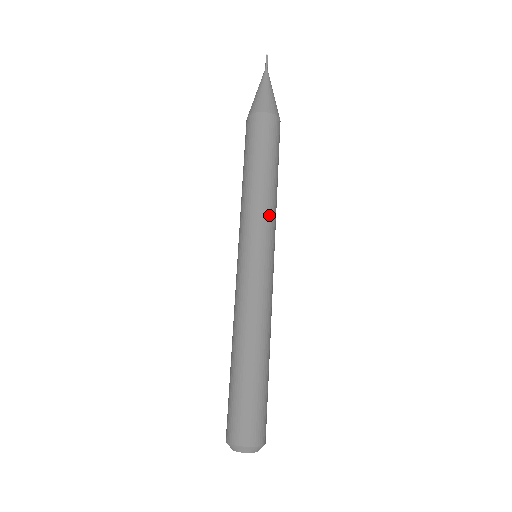
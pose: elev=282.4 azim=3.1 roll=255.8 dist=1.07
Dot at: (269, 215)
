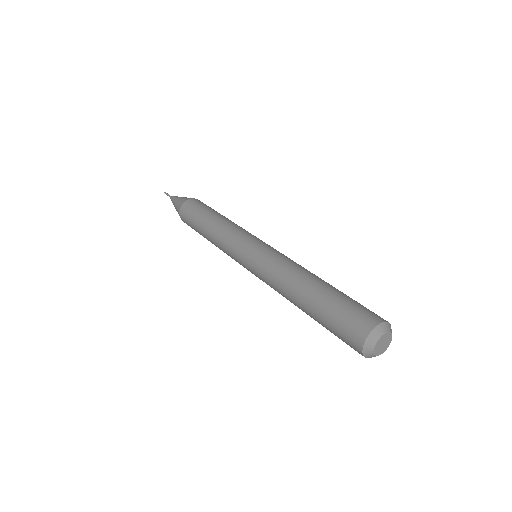
Dot at: (239, 229)
